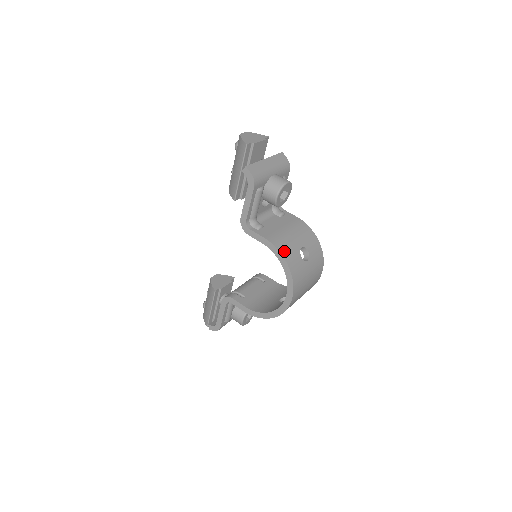
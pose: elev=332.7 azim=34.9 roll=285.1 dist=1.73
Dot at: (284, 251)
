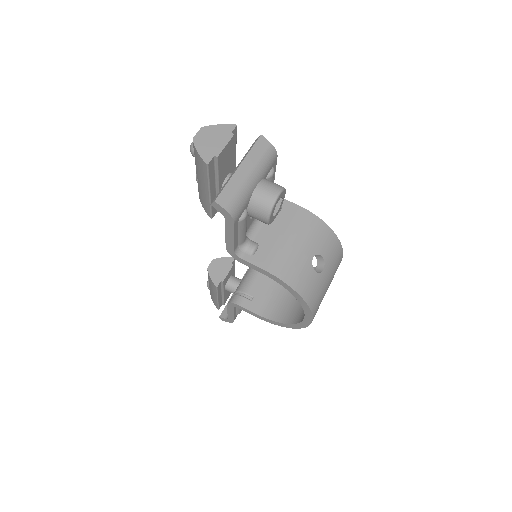
Dot at: (292, 279)
